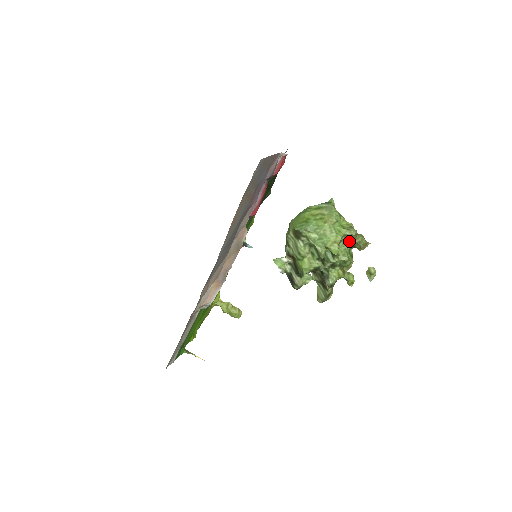
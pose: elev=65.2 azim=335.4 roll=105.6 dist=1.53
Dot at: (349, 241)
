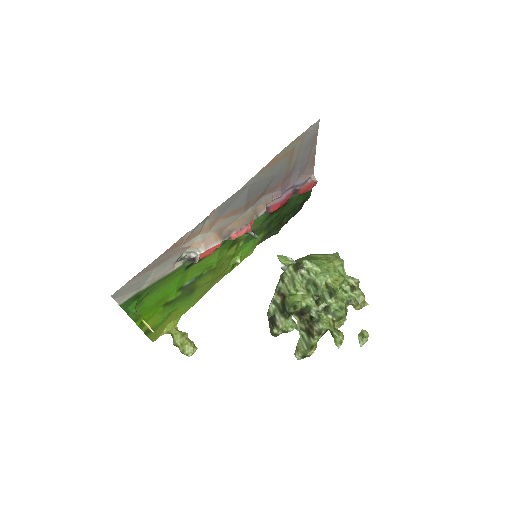
Dot at: (348, 291)
